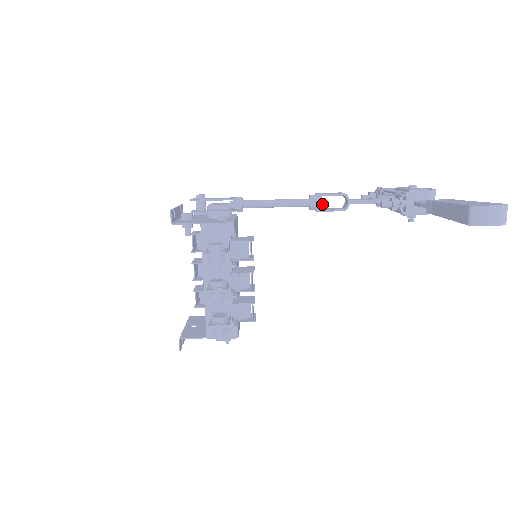
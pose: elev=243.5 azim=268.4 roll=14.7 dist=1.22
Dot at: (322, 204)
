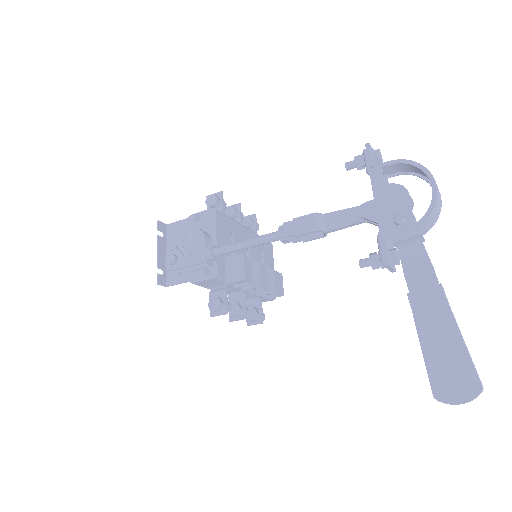
Dot at: occluded
